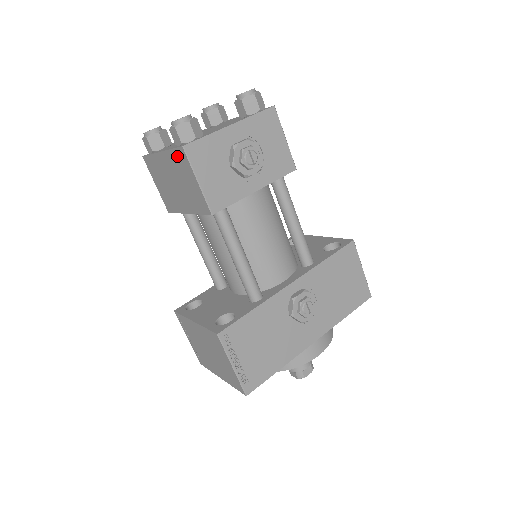
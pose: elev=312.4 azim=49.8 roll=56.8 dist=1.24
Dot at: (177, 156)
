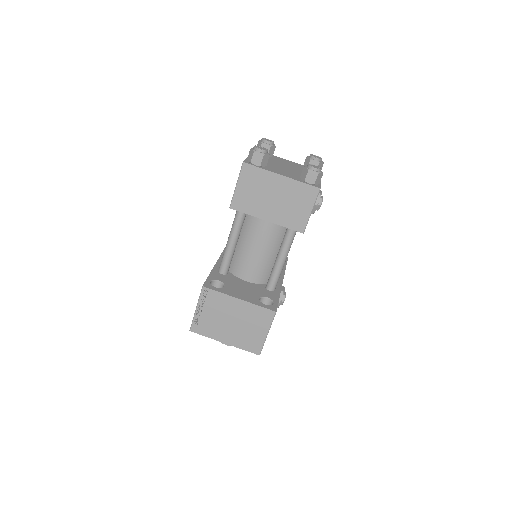
Dot at: (305, 189)
